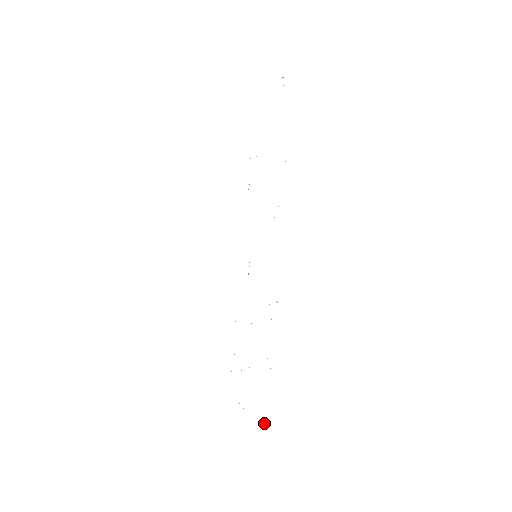
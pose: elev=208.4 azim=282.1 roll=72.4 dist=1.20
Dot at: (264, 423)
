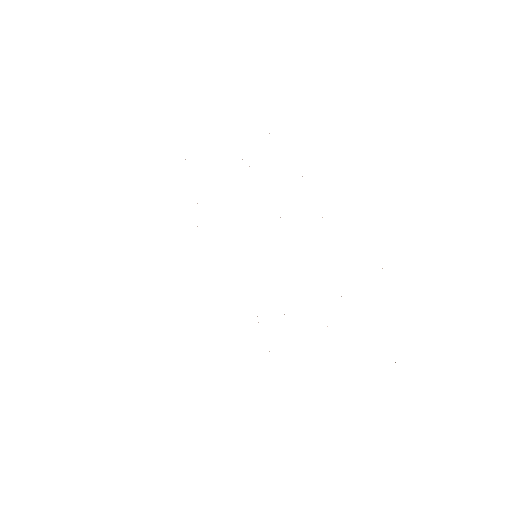
Dot at: occluded
